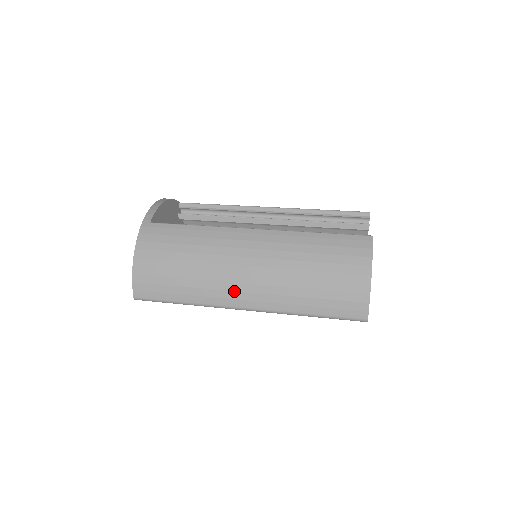
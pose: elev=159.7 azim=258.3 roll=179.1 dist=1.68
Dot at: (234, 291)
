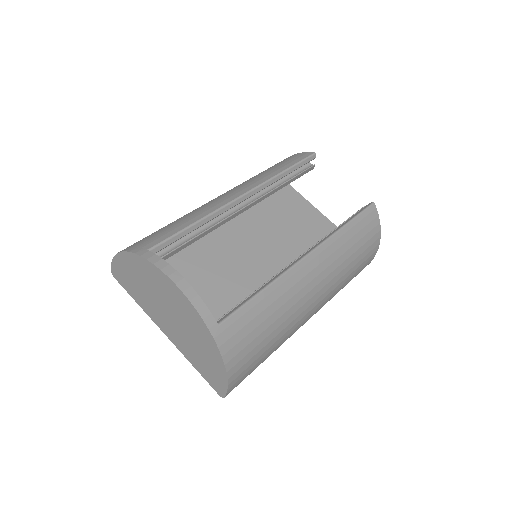
Dot at: (307, 318)
